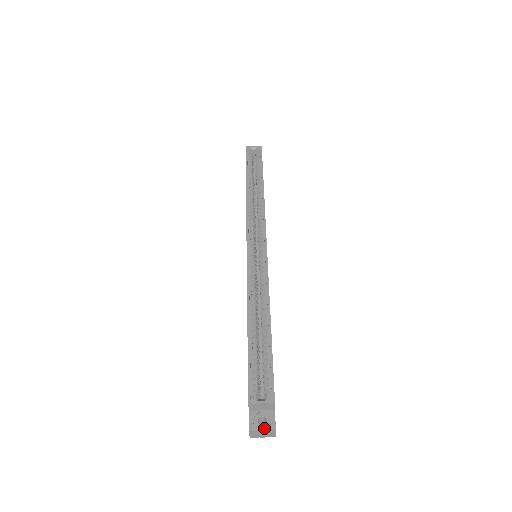
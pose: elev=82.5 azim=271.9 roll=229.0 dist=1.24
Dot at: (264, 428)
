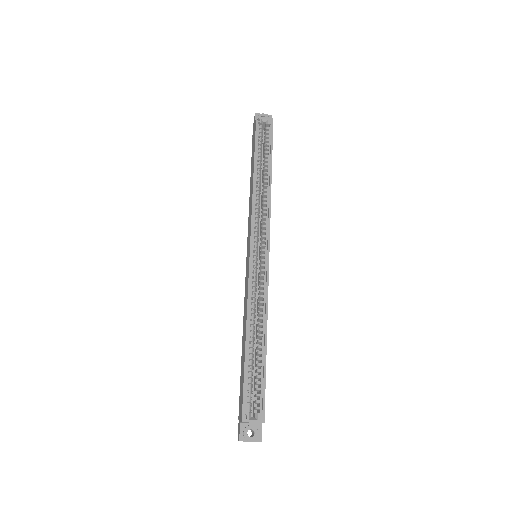
Dot at: (252, 440)
